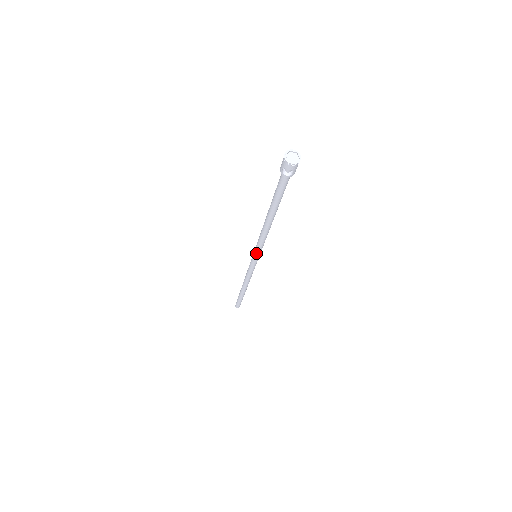
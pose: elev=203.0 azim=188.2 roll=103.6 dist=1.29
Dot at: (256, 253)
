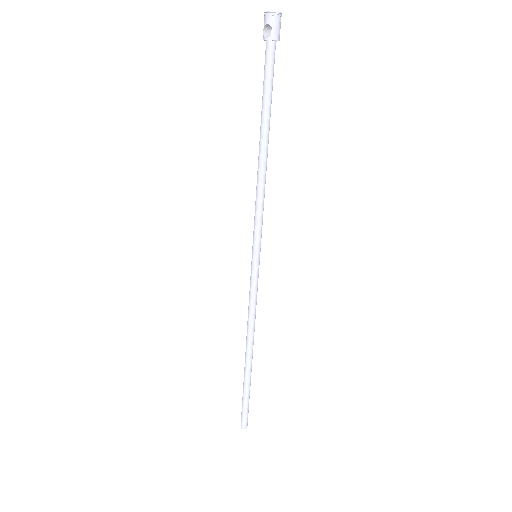
Dot at: (254, 241)
